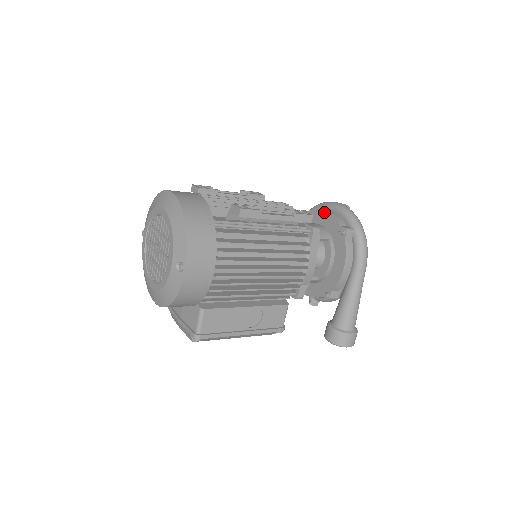
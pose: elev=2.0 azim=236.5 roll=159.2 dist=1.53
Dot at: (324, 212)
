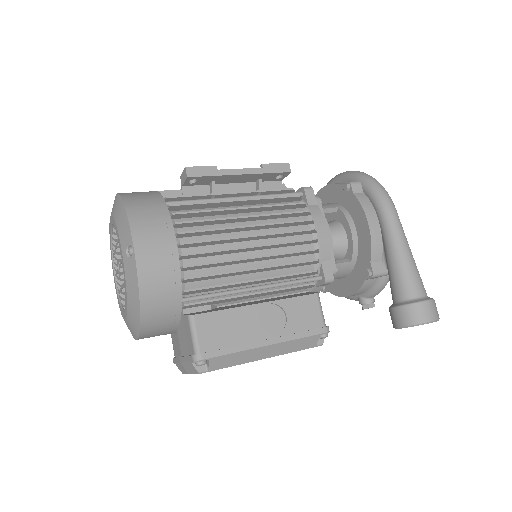
Dot at: (323, 189)
